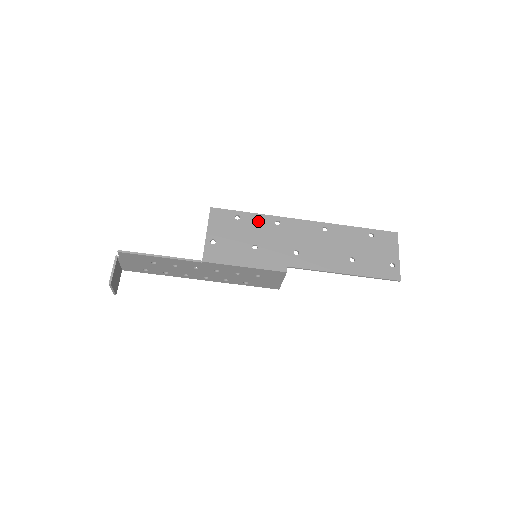
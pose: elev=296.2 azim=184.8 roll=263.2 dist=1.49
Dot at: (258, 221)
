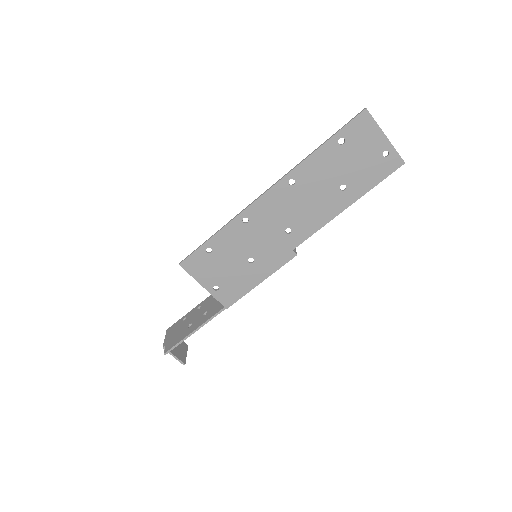
Dot at: (228, 236)
